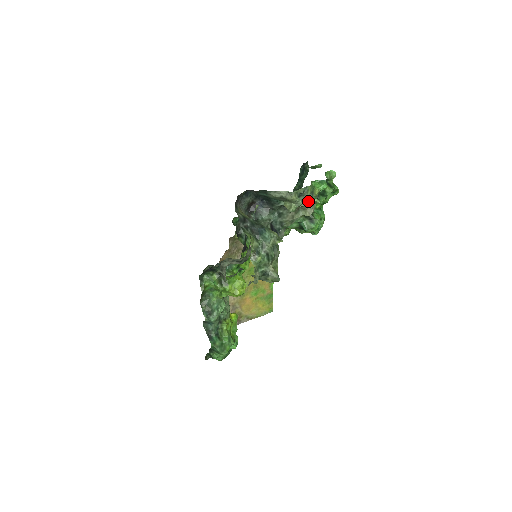
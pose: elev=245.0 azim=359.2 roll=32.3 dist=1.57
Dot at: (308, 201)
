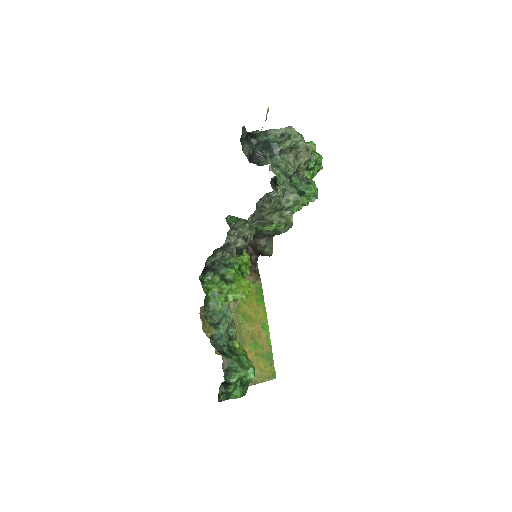
Dot at: (304, 147)
